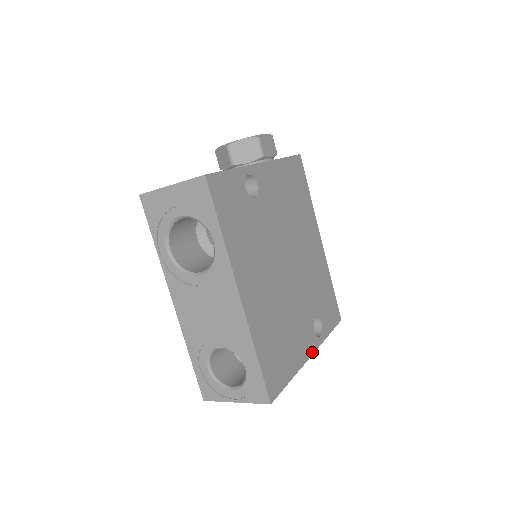
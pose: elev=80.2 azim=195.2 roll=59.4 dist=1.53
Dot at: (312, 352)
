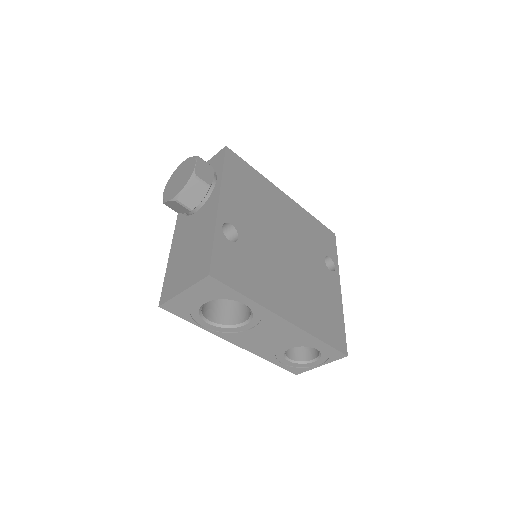
Dot at: (339, 286)
